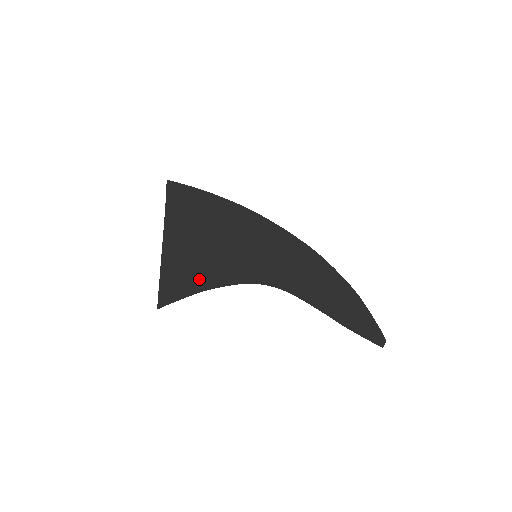
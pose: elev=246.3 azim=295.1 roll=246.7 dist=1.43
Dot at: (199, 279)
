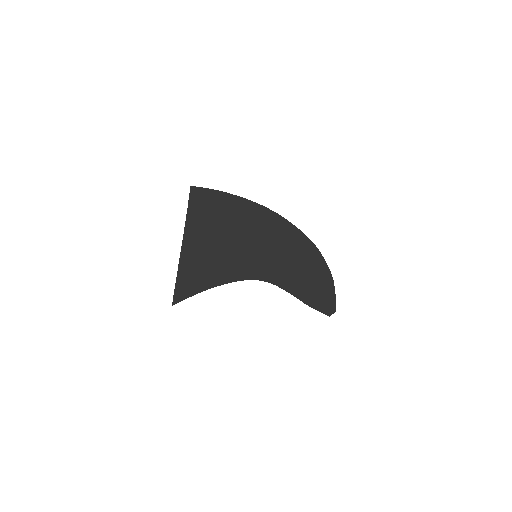
Dot at: (204, 282)
